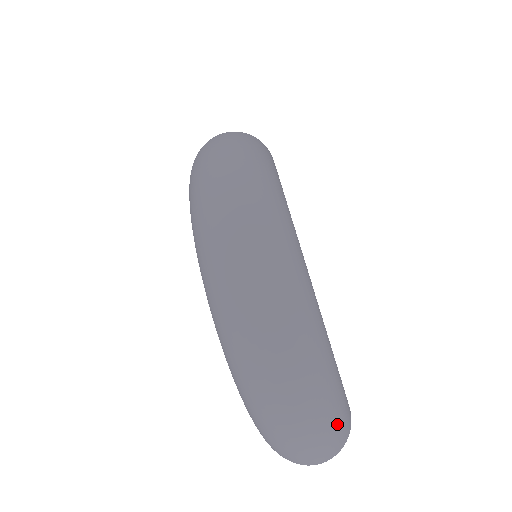
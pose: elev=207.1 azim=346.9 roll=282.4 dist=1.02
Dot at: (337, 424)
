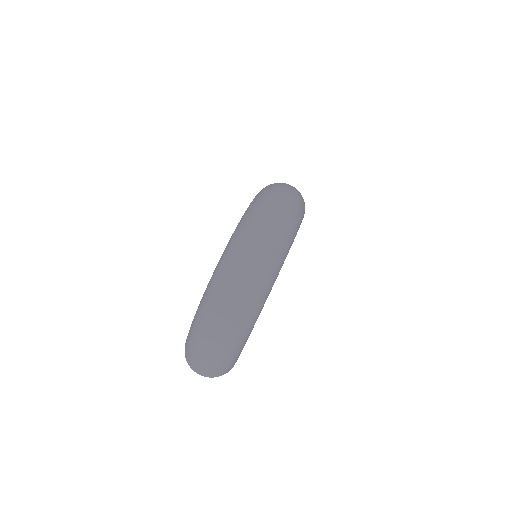
Dot at: (228, 359)
